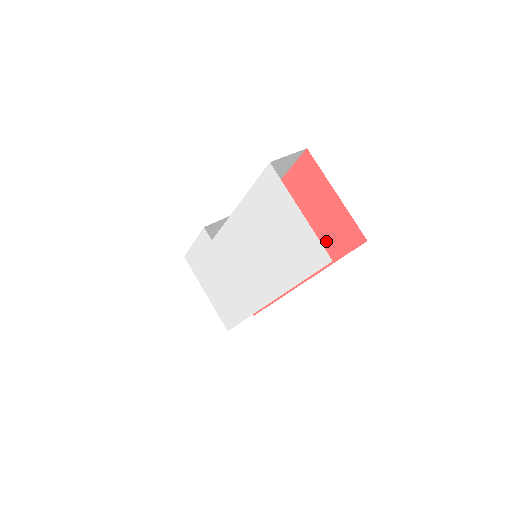
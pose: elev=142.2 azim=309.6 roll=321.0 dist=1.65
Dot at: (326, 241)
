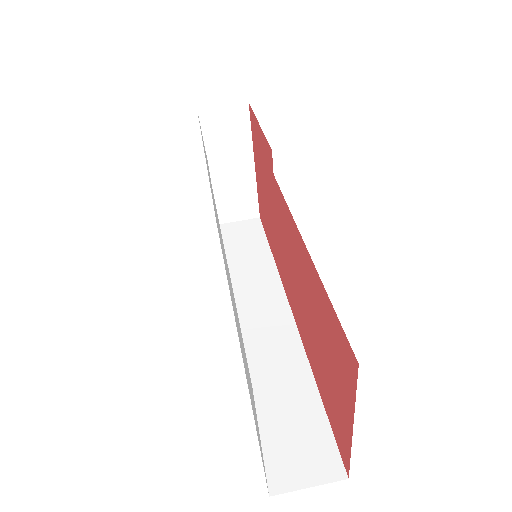
Dot at: (323, 383)
